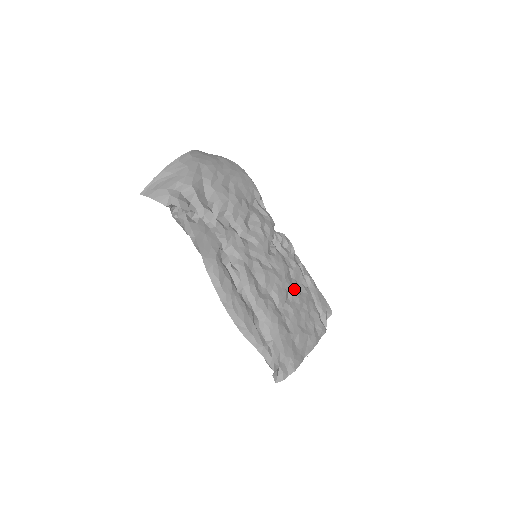
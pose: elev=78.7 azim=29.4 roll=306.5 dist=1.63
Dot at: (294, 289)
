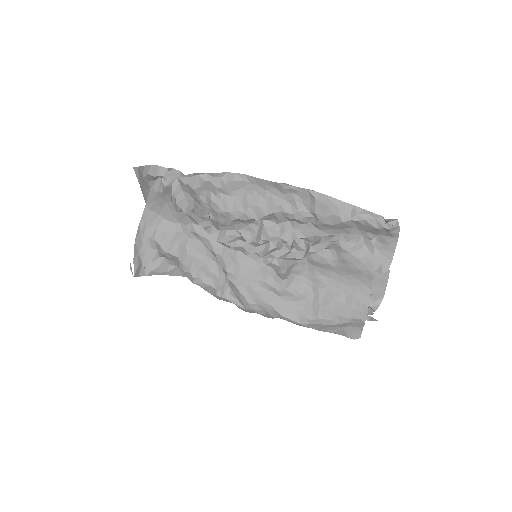
Dot at: occluded
